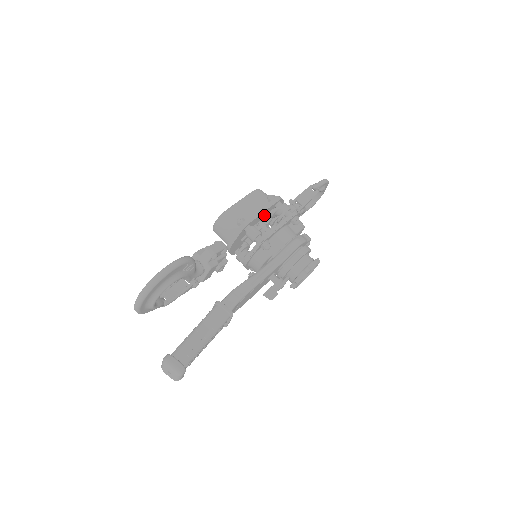
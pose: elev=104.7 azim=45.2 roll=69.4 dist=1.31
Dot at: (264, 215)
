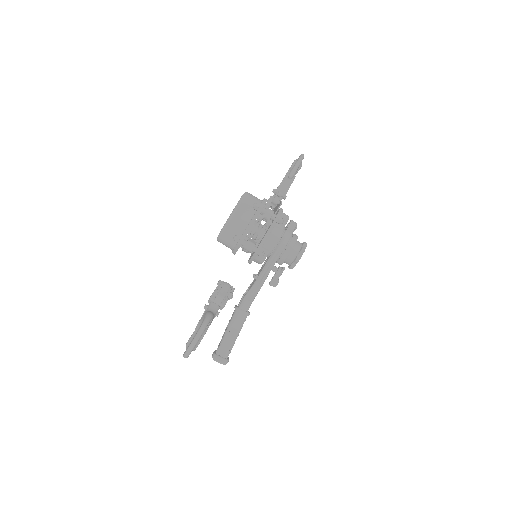
Dot at: (254, 223)
